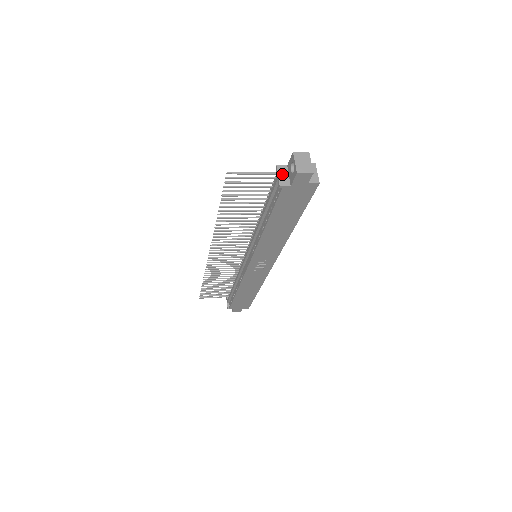
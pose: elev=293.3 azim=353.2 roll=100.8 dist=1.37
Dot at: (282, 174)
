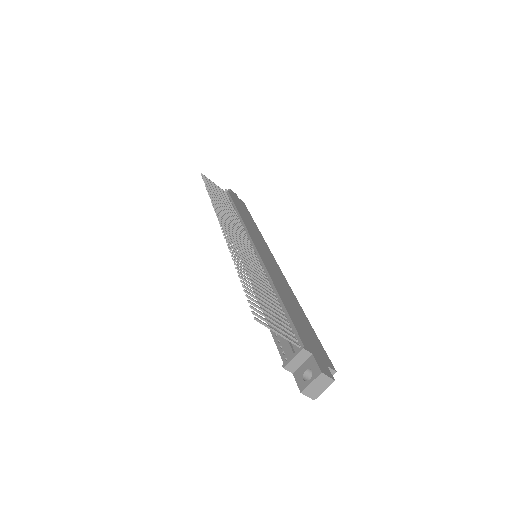
Dot at: (298, 359)
